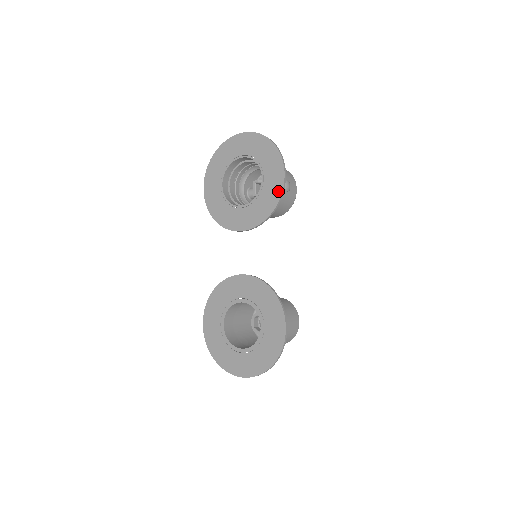
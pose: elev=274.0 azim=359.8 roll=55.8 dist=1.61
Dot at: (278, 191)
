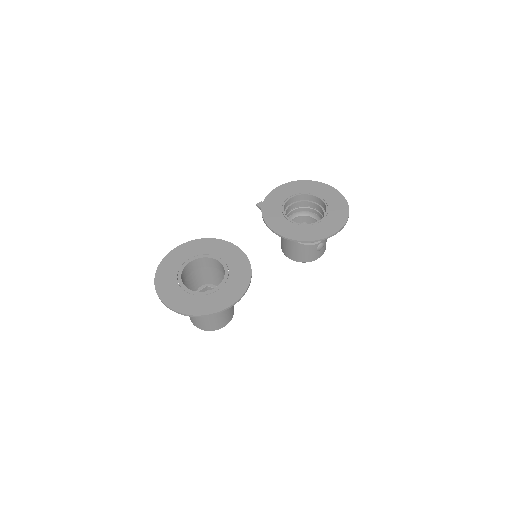
Dot at: (322, 235)
